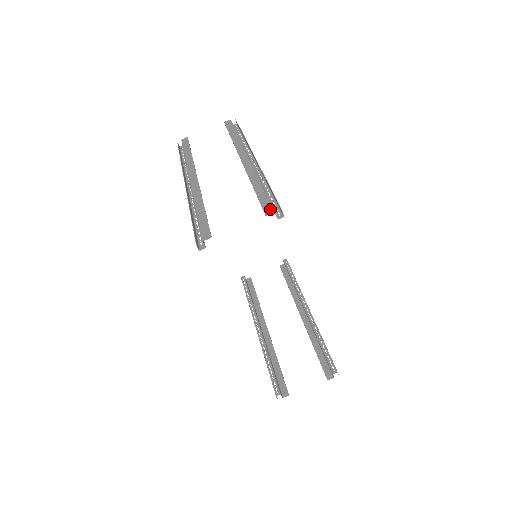
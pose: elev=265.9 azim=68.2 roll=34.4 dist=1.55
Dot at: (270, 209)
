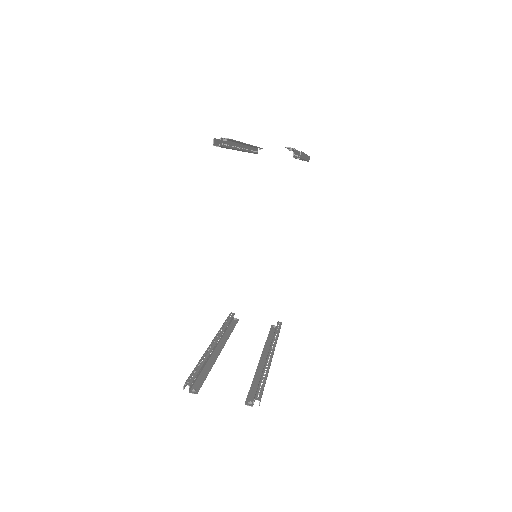
Dot at: occluded
